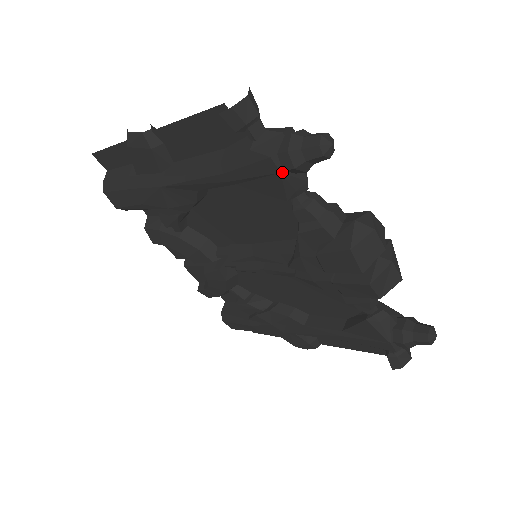
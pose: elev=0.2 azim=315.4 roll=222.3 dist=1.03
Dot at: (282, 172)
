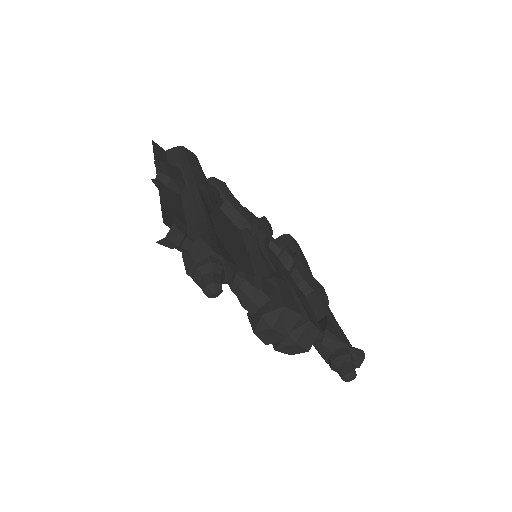
Dot at: occluded
